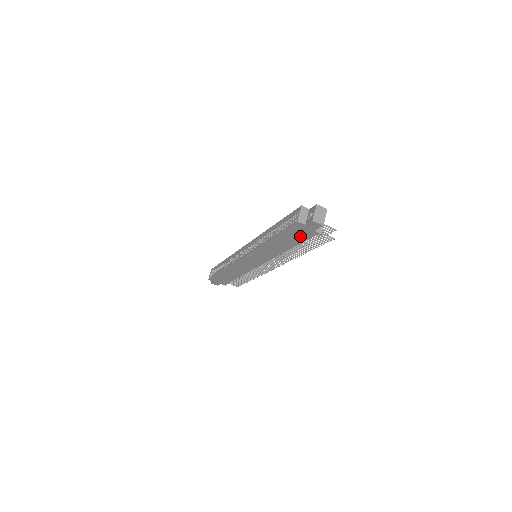
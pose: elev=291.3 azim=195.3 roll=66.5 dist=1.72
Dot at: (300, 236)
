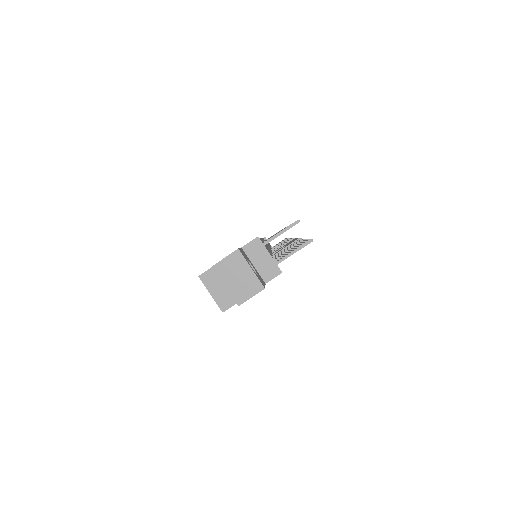
Dot at: occluded
